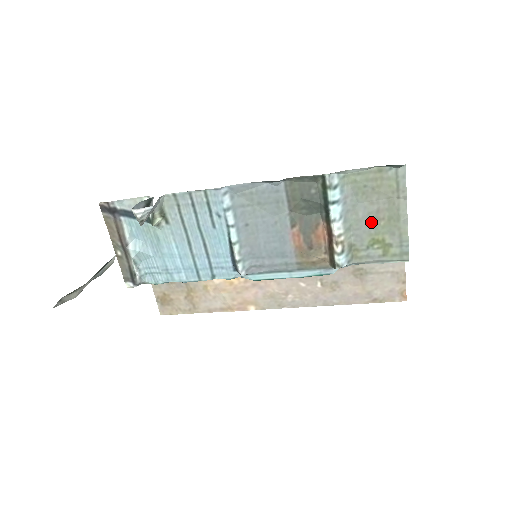
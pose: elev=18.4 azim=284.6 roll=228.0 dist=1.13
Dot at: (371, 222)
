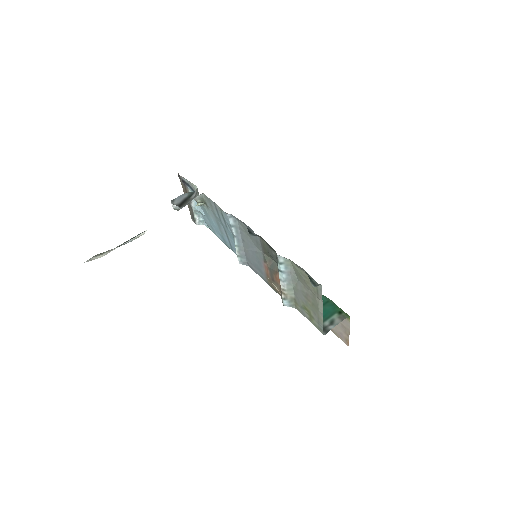
Dot at: (304, 297)
